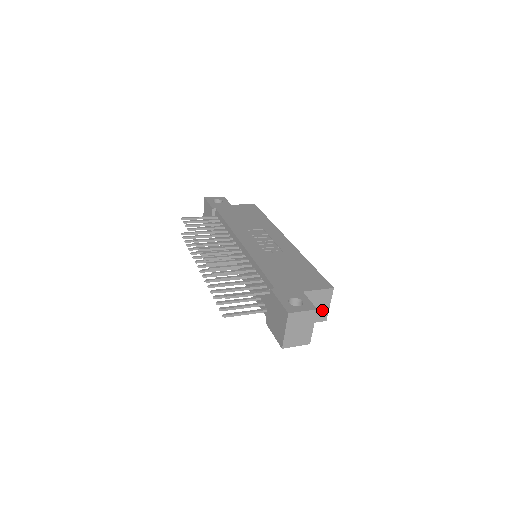
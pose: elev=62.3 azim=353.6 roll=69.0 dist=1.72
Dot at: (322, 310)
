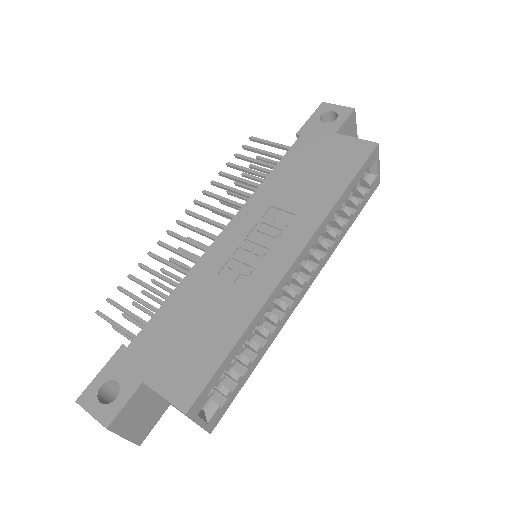
Dot at: occluded
